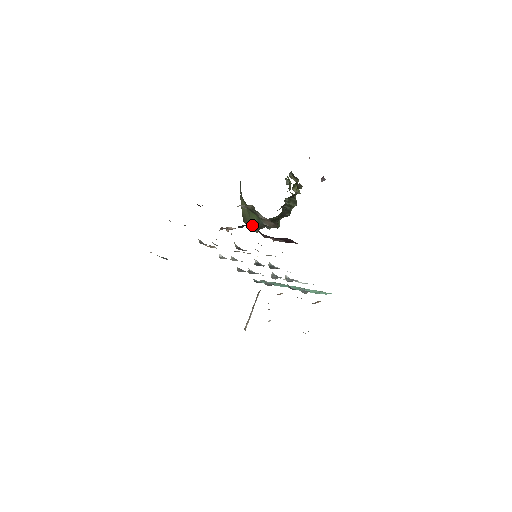
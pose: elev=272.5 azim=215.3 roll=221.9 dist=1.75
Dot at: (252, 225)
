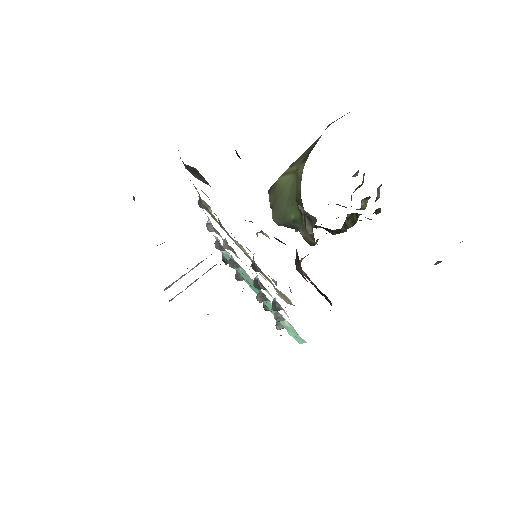
Dot at: (280, 214)
